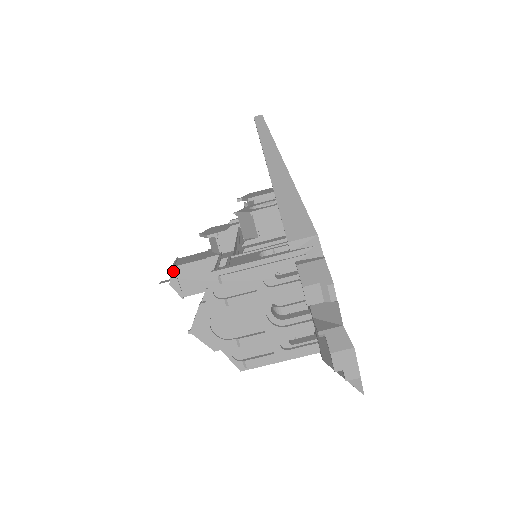
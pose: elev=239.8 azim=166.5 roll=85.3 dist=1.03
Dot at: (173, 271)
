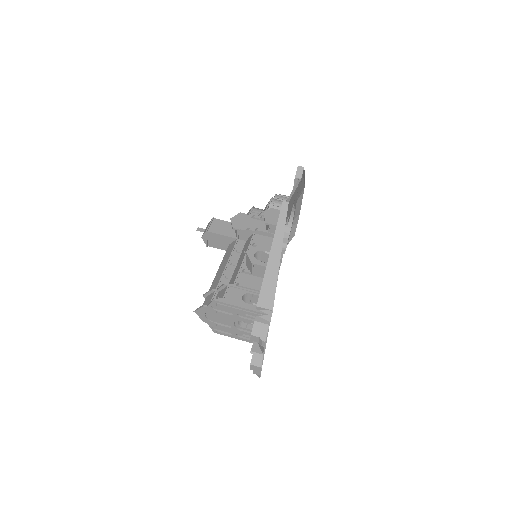
Dot at: (206, 233)
